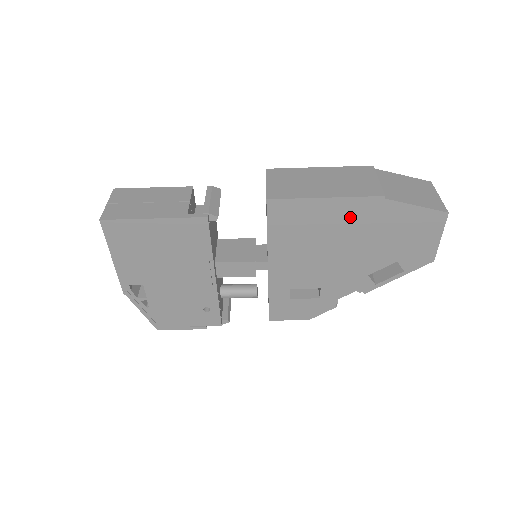
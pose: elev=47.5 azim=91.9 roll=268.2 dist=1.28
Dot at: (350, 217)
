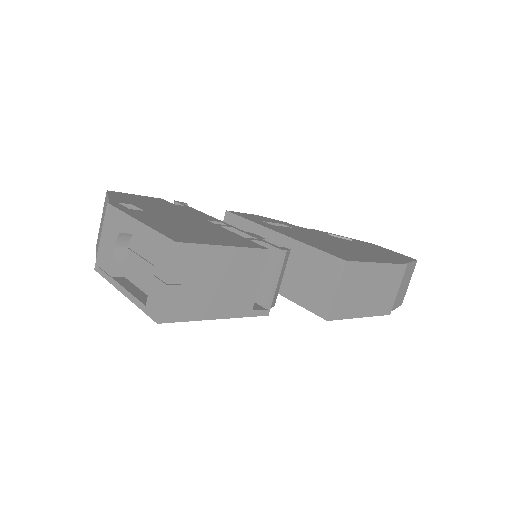
Dot at: occluded
